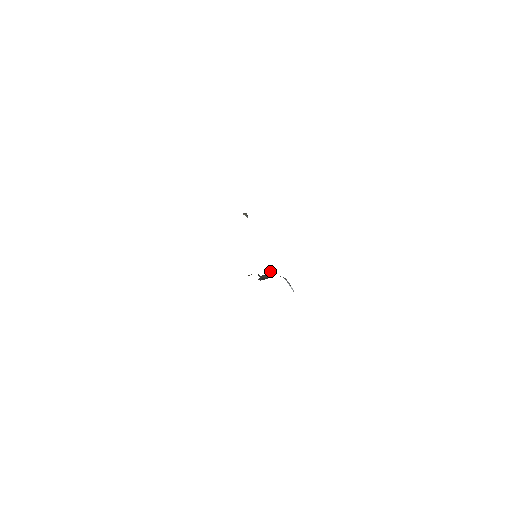
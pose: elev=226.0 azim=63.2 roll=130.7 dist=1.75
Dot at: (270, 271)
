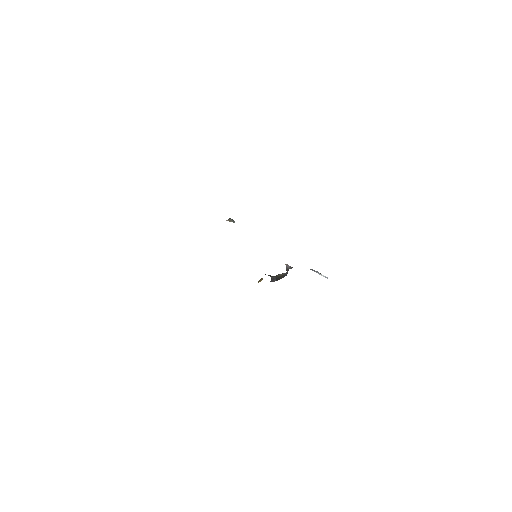
Dot at: (286, 267)
